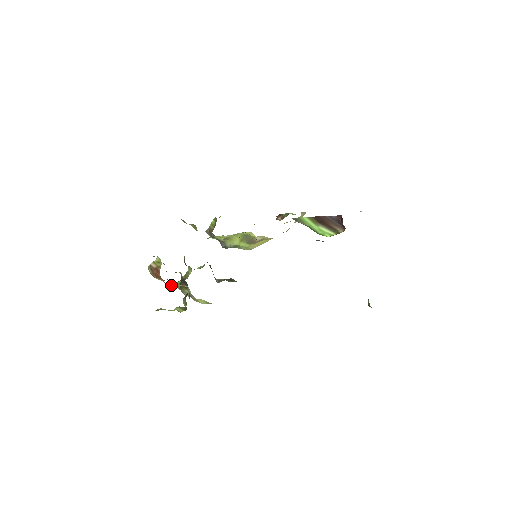
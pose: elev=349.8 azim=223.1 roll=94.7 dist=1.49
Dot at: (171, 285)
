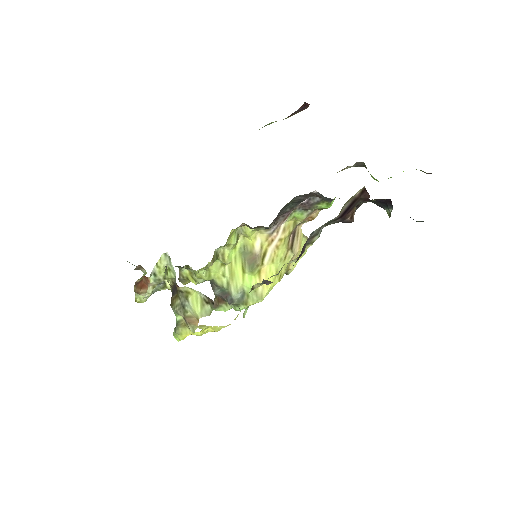
Dot at: (152, 270)
